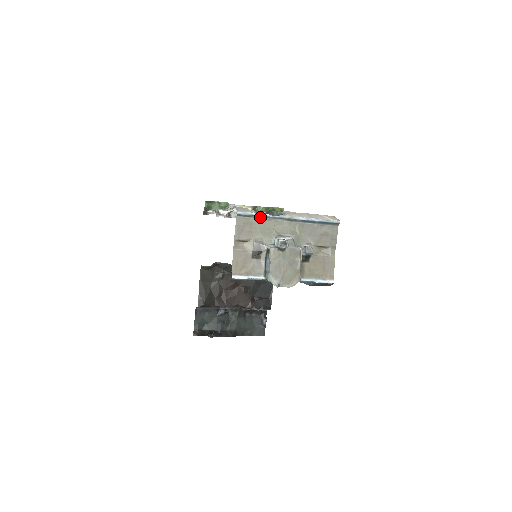
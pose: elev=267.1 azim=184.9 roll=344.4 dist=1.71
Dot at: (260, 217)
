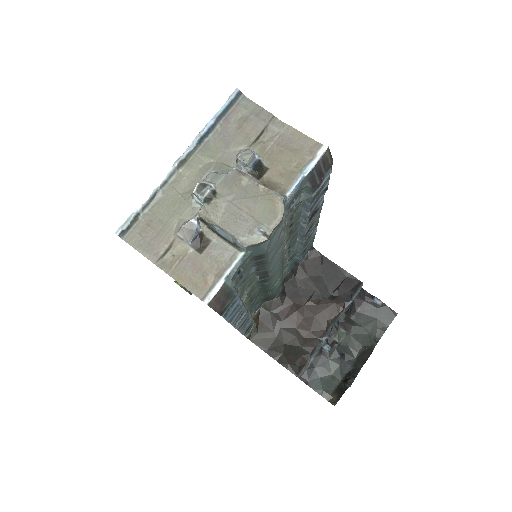
Dot at: (148, 204)
